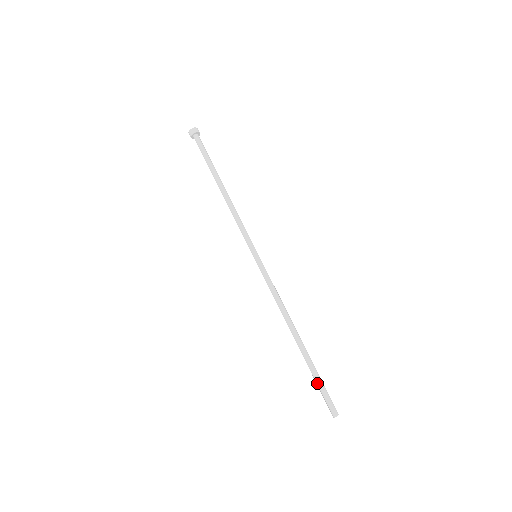
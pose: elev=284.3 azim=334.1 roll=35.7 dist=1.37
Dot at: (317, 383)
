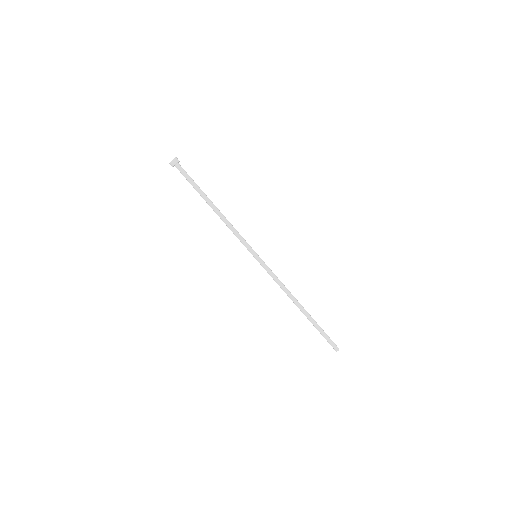
Dot at: (321, 333)
